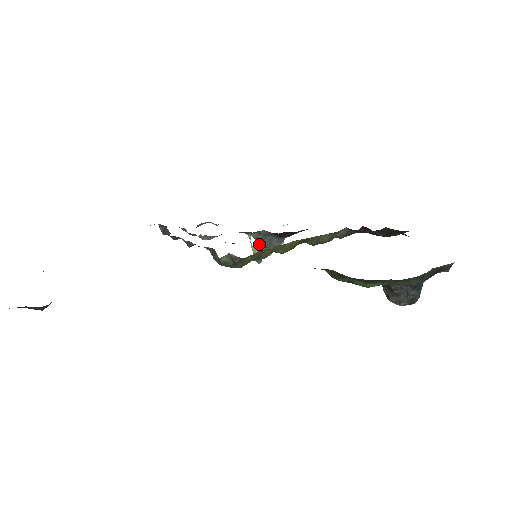
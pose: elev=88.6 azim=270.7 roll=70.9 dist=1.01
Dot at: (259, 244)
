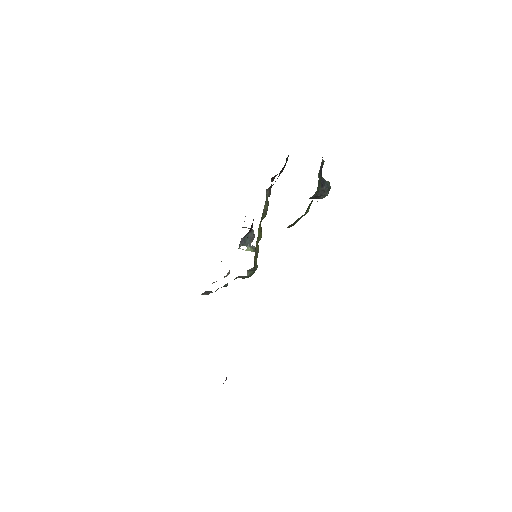
Dot at: (247, 245)
